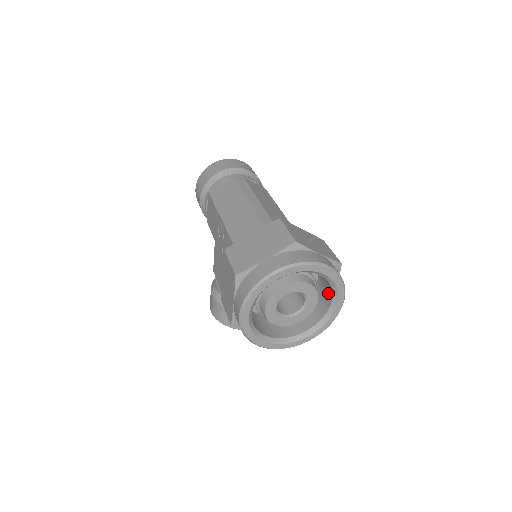
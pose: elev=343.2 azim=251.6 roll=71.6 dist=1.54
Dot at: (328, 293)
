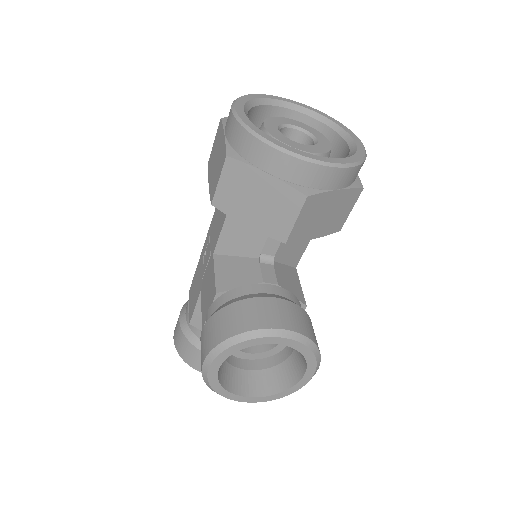
Dot at: (341, 151)
